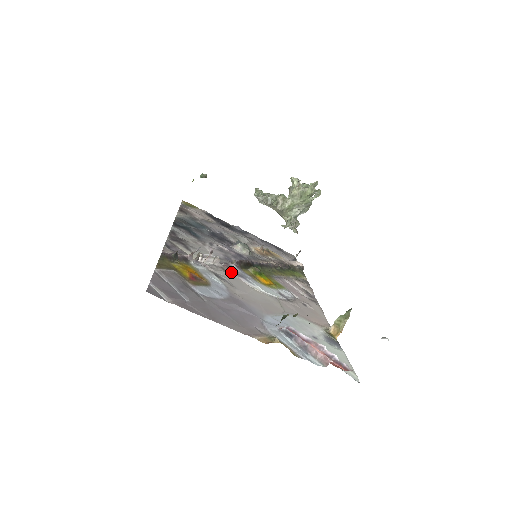
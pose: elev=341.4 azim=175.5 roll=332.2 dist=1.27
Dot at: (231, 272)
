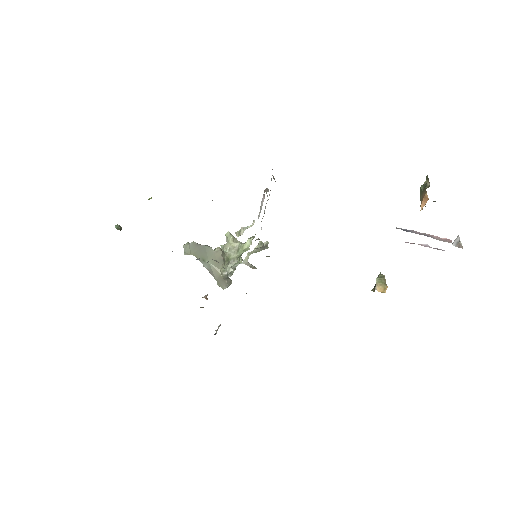
Dot at: occluded
